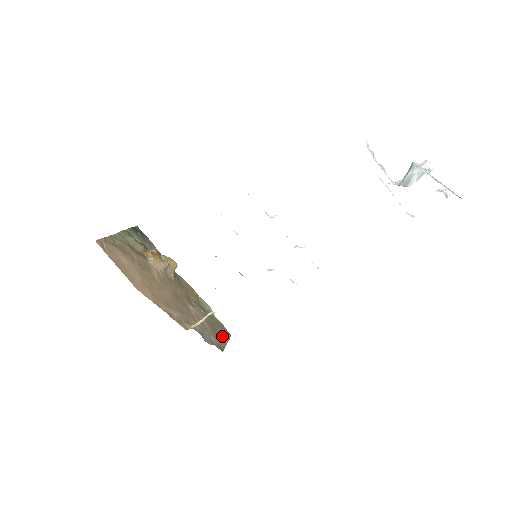
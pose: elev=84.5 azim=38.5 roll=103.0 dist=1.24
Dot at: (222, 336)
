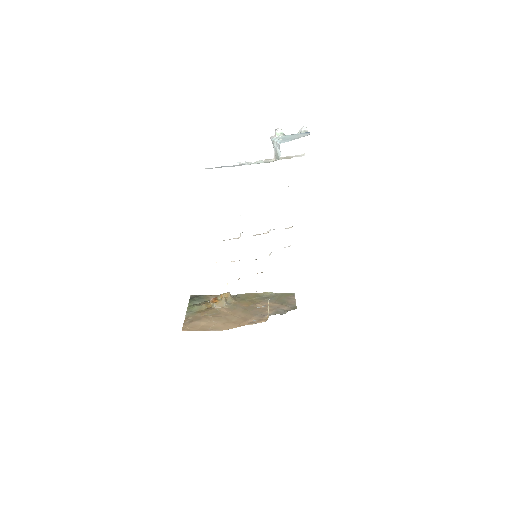
Dot at: (289, 300)
